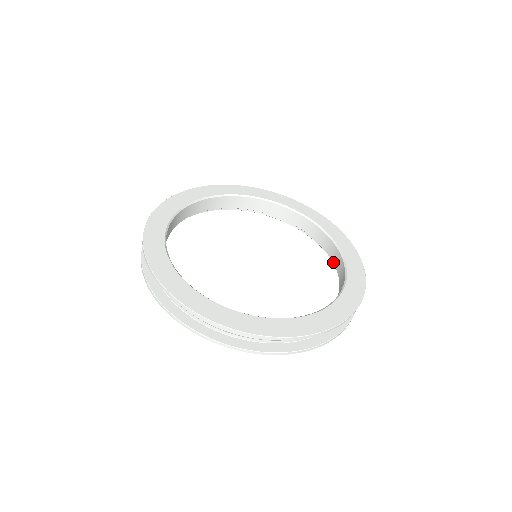
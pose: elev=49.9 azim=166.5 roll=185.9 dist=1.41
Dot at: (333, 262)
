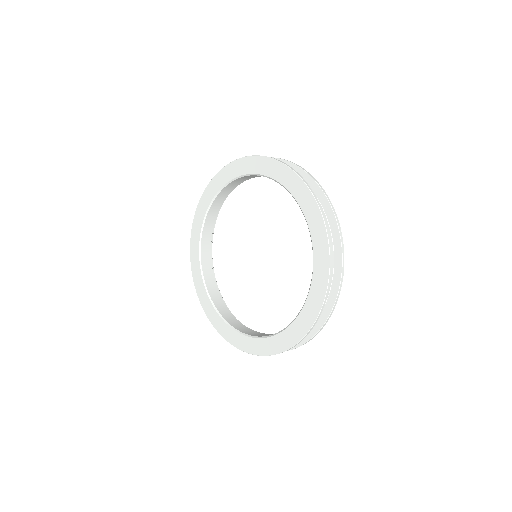
Dot at: occluded
